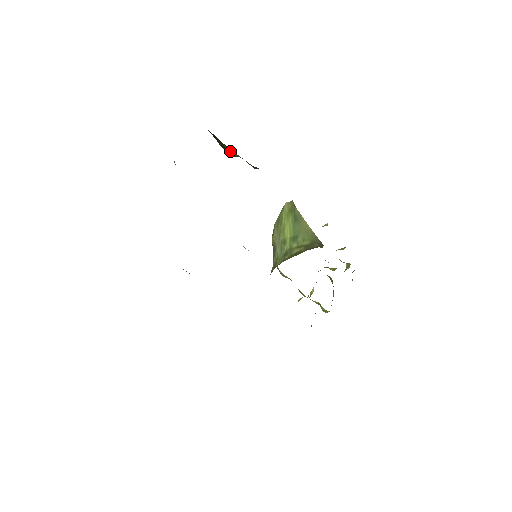
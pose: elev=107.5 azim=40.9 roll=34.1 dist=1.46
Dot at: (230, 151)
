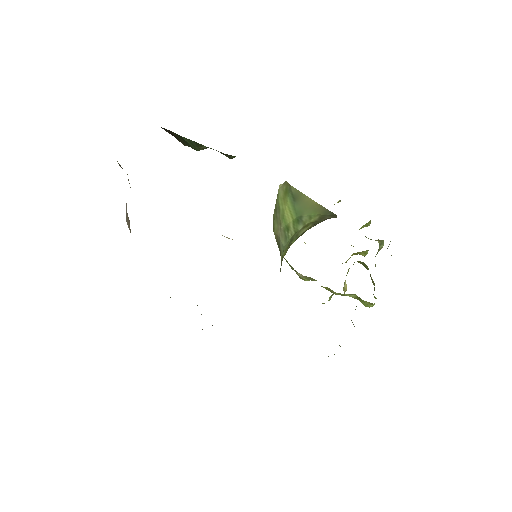
Dot at: (194, 144)
